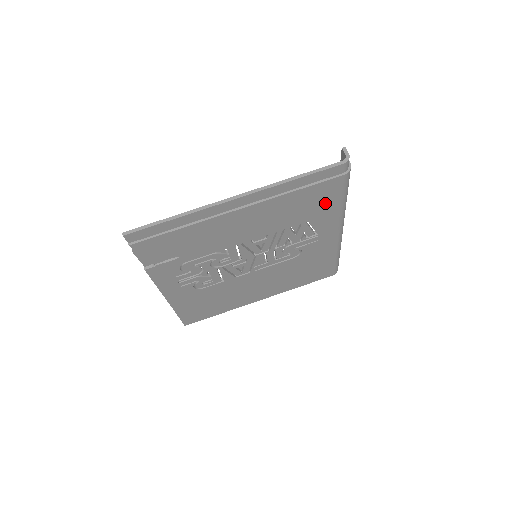
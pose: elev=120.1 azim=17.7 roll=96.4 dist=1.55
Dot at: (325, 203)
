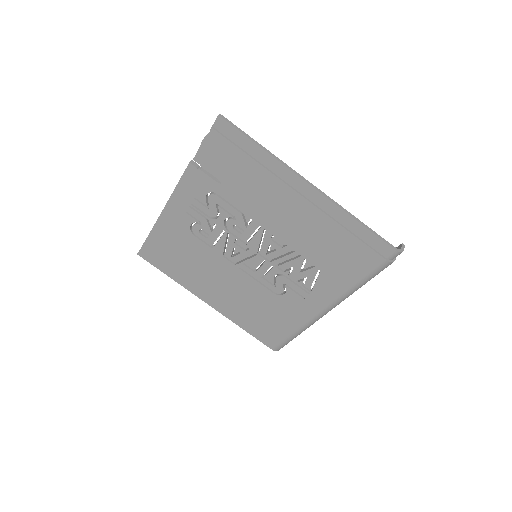
Dot at: (348, 269)
